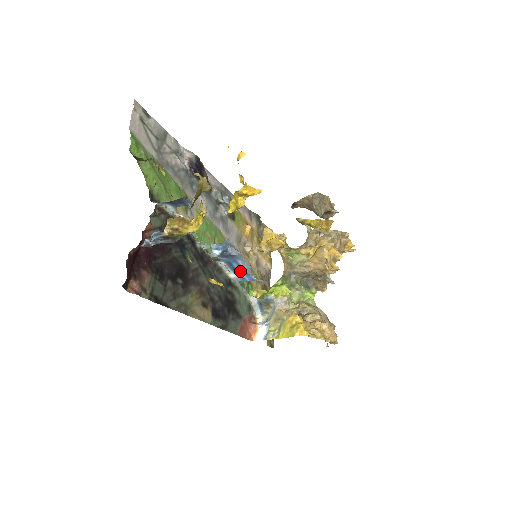
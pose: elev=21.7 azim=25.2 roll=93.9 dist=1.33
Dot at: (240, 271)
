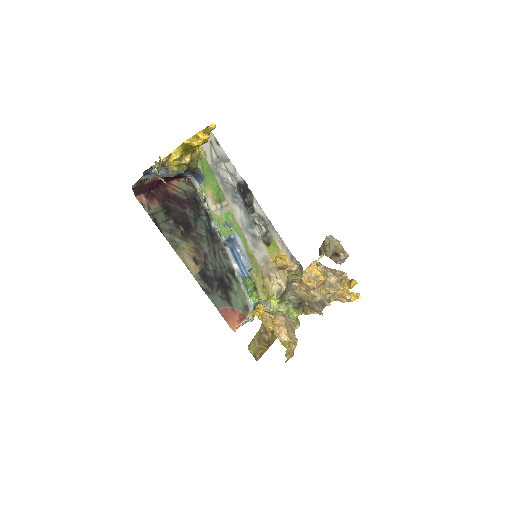
Dot at: (239, 261)
